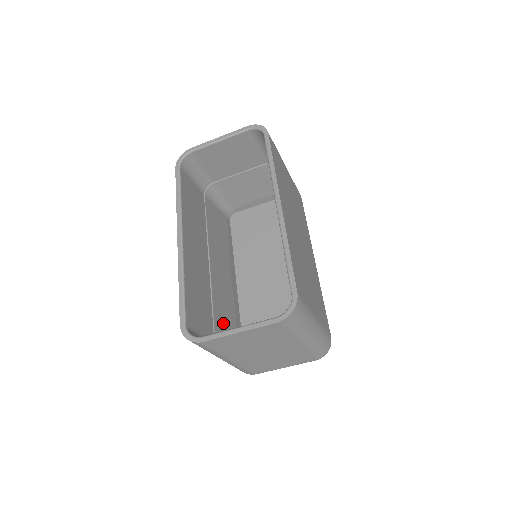
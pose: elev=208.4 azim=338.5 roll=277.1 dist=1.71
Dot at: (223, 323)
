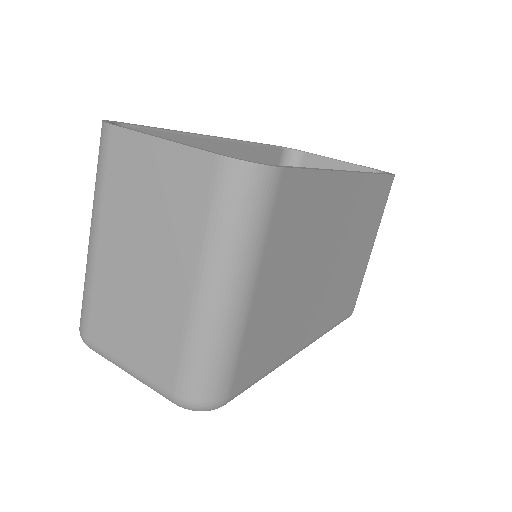
Dot at: occluded
